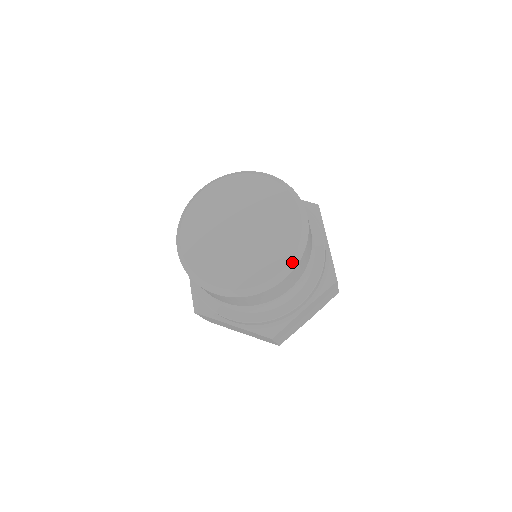
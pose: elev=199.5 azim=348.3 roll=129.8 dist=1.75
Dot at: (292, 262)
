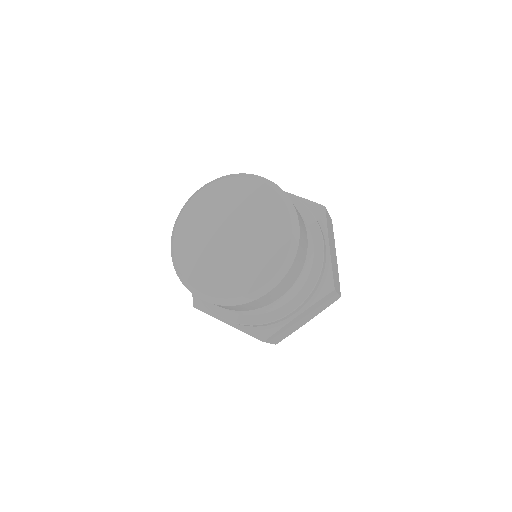
Dot at: (278, 276)
